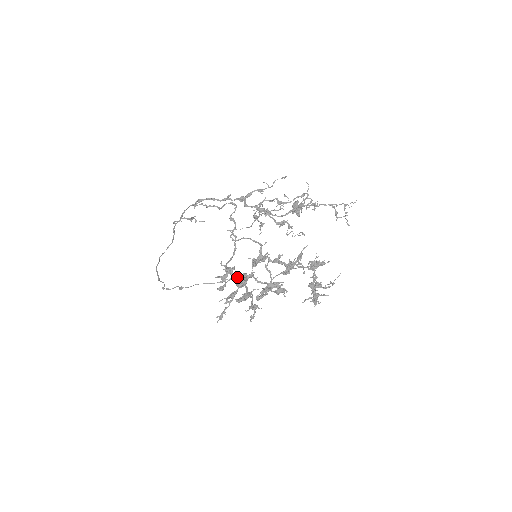
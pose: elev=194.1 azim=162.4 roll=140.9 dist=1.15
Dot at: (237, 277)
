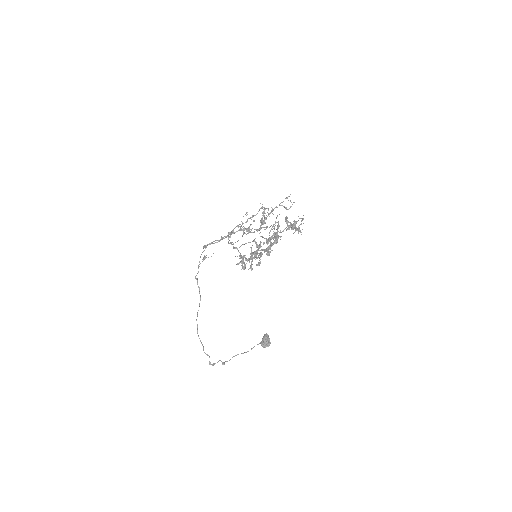
Dot at: (261, 341)
